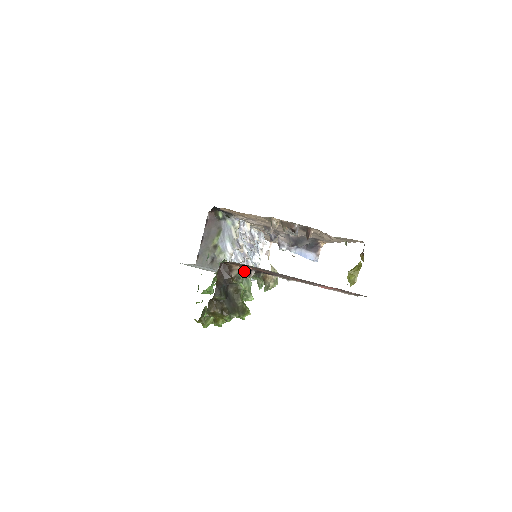
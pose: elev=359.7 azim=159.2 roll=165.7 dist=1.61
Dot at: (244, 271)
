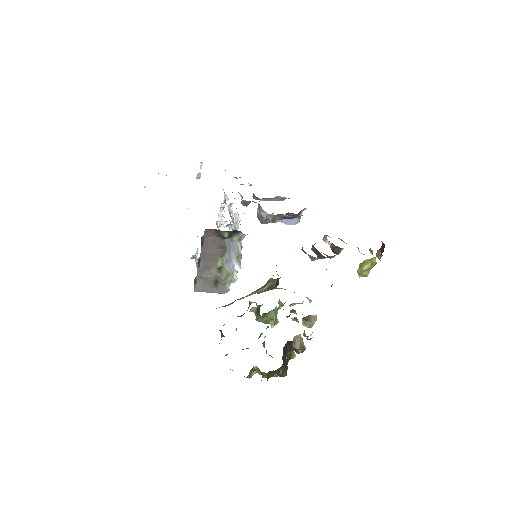
Dot at: occluded
